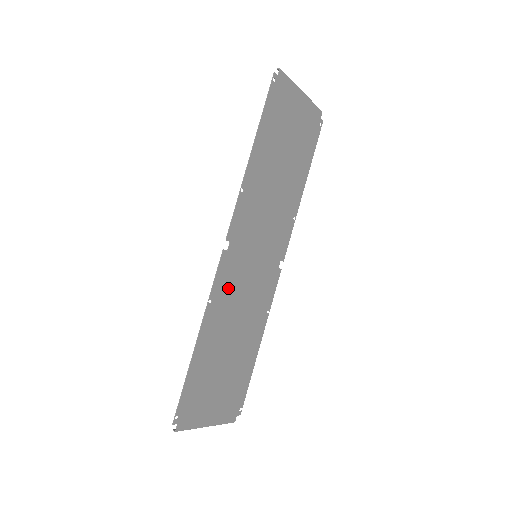
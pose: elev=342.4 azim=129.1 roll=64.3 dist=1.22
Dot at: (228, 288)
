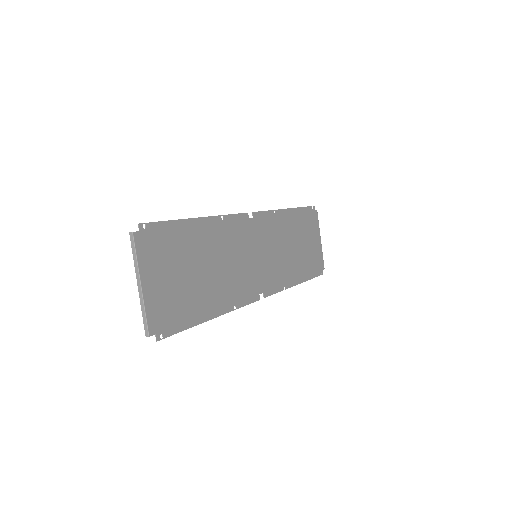
Dot at: (233, 235)
